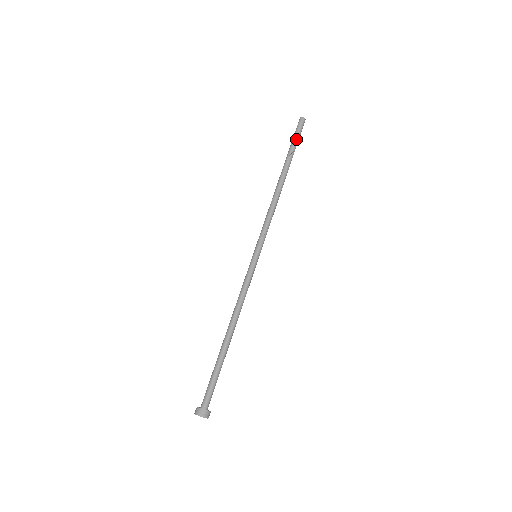
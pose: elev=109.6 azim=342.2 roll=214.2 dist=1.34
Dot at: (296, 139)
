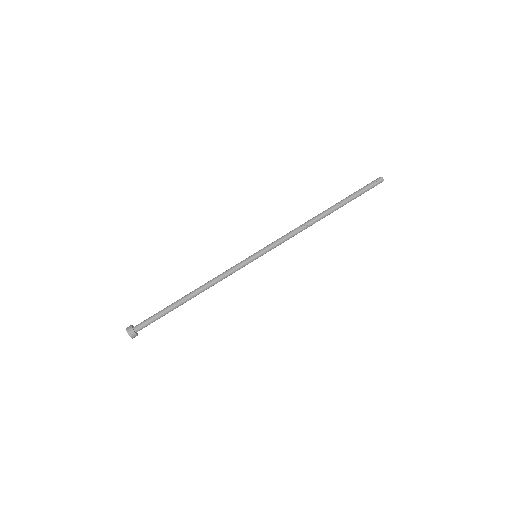
Dot at: (362, 193)
